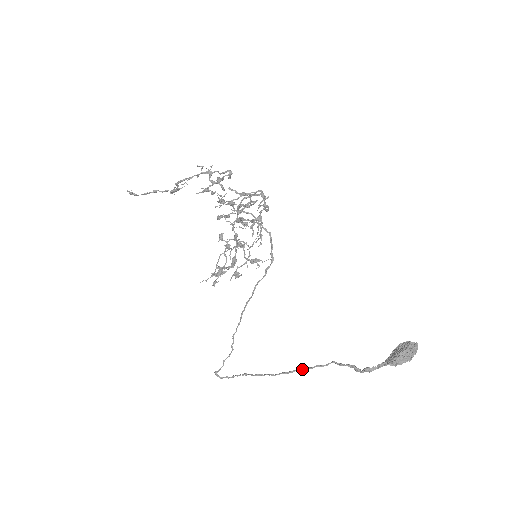
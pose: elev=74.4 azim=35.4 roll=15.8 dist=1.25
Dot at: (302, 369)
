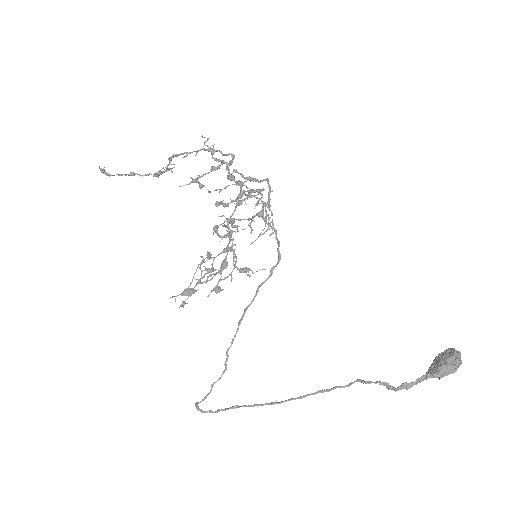
Dot at: (317, 392)
